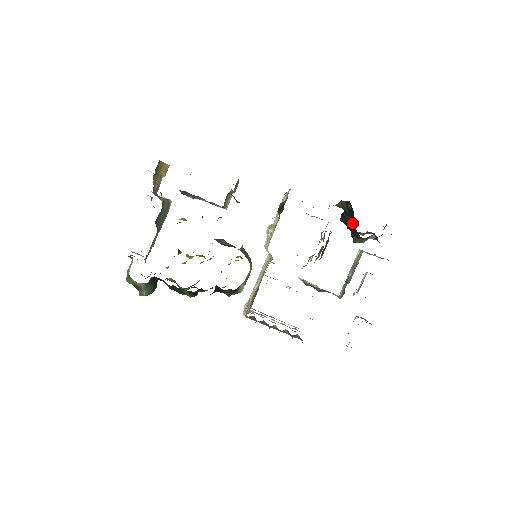
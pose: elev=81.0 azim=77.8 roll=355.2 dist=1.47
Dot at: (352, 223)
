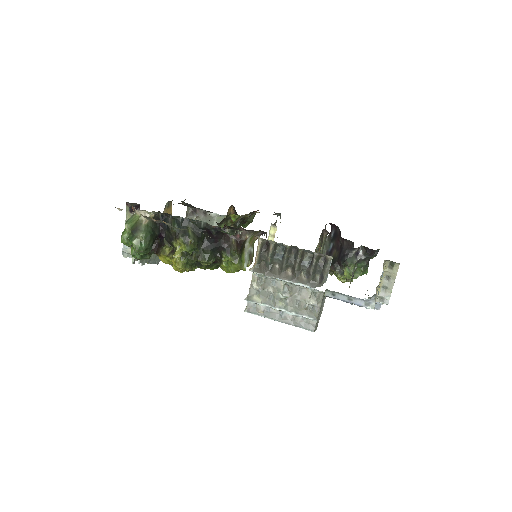
Dot at: (339, 251)
